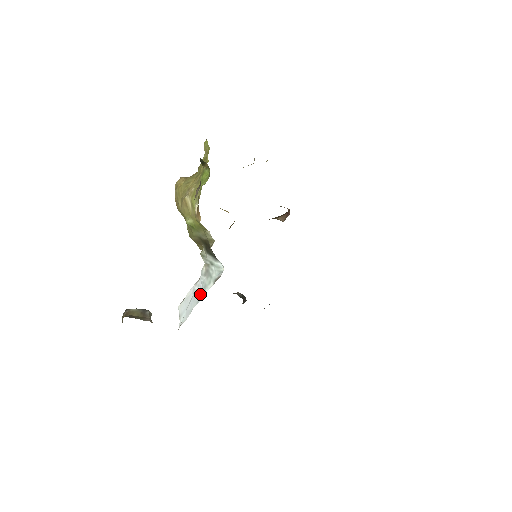
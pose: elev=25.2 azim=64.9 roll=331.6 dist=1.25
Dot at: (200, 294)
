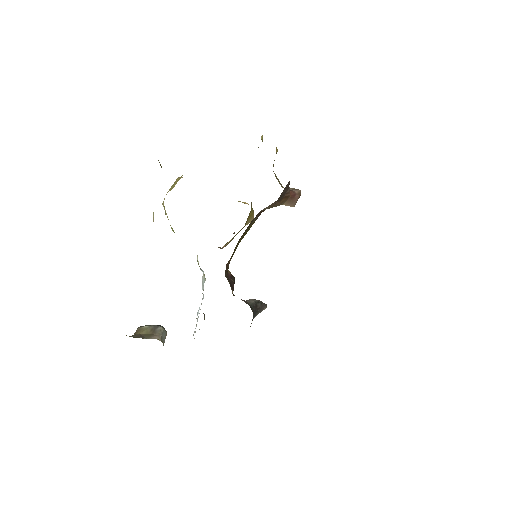
Dot at: (199, 307)
